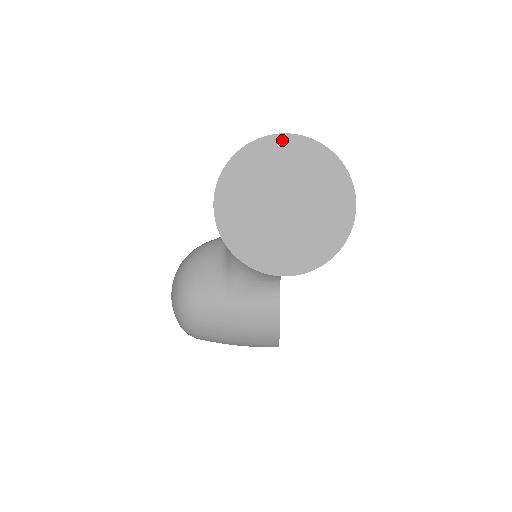
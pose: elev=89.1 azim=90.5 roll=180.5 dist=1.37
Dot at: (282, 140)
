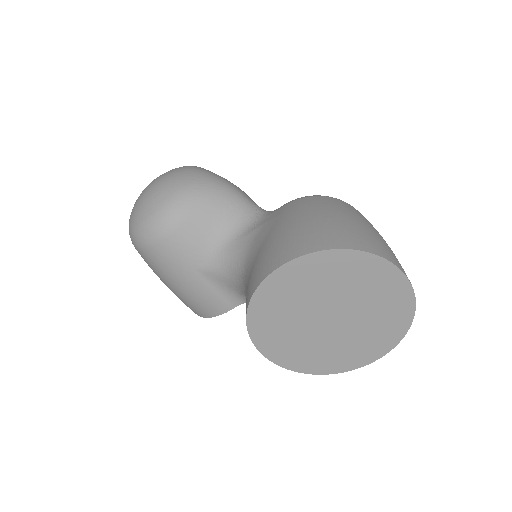
Dot at: (397, 278)
